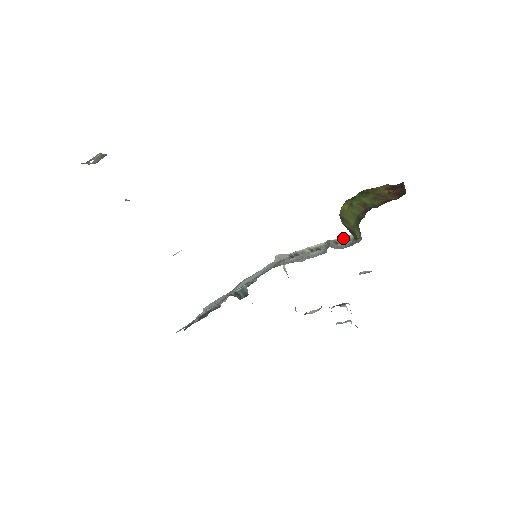
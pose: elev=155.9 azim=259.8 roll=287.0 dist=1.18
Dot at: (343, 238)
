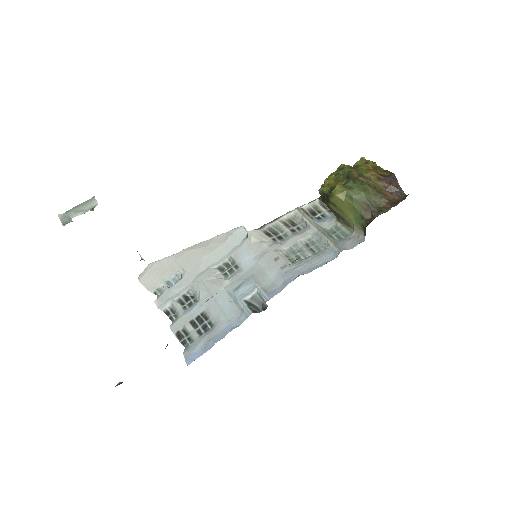
Dot at: (310, 206)
